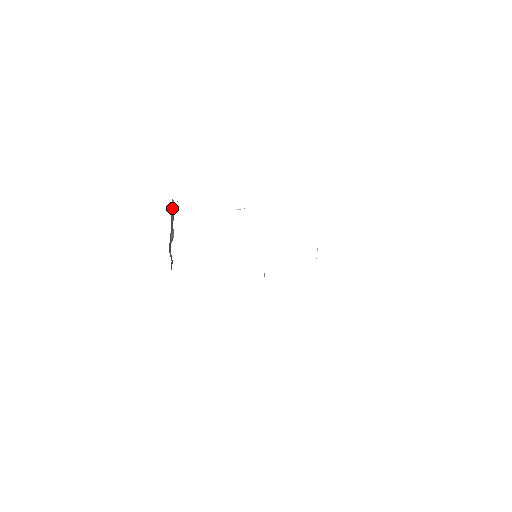
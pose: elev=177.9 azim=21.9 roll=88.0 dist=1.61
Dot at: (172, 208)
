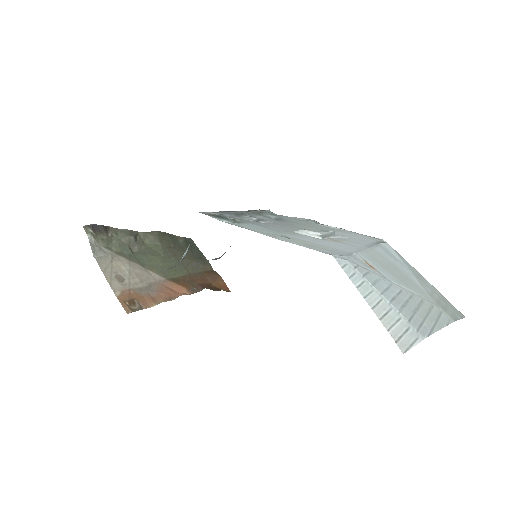
Dot at: (98, 239)
